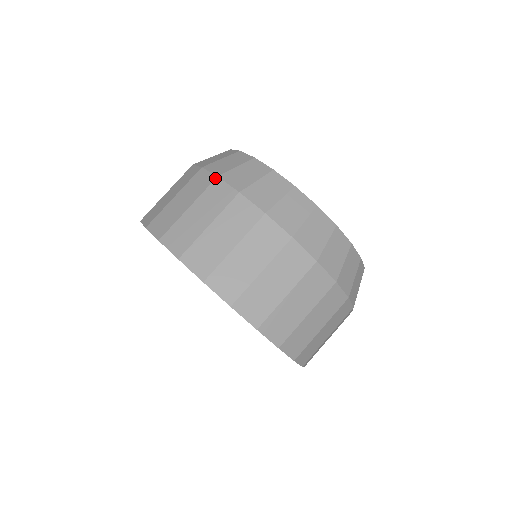
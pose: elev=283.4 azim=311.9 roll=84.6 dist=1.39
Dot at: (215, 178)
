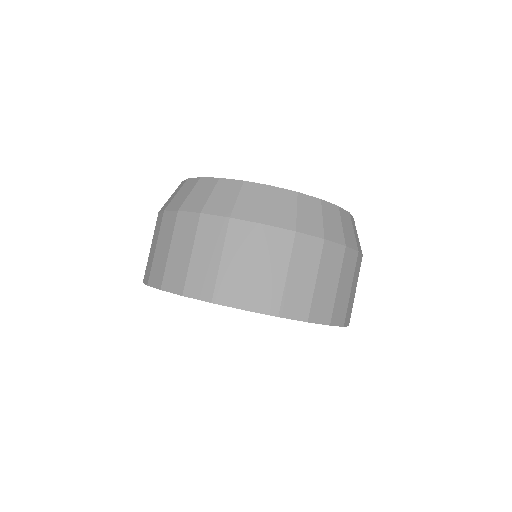
Dot at: (199, 215)
